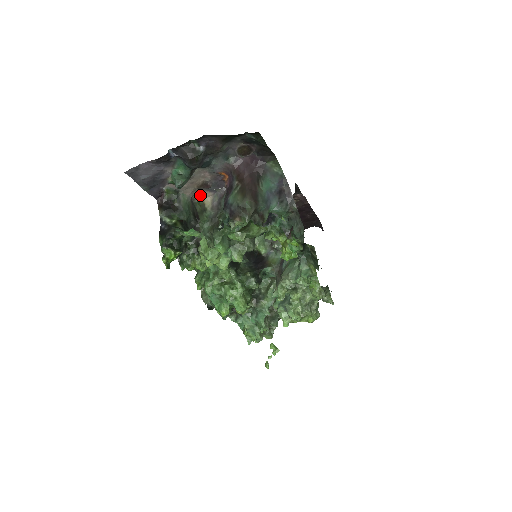
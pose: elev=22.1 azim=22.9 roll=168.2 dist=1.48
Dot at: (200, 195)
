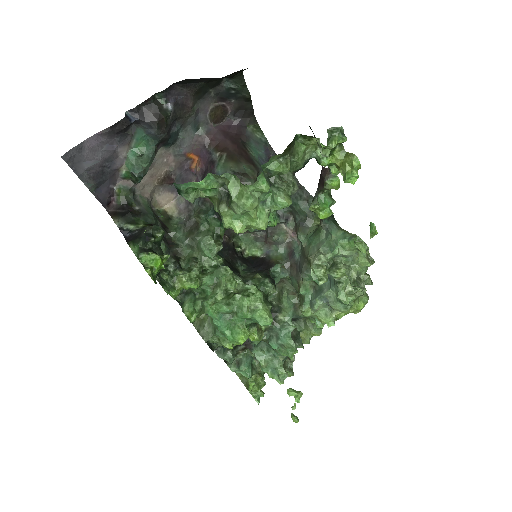
Dot at: (159, 199)
